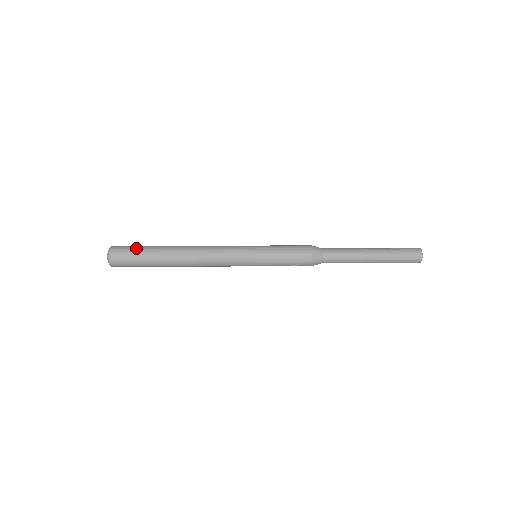
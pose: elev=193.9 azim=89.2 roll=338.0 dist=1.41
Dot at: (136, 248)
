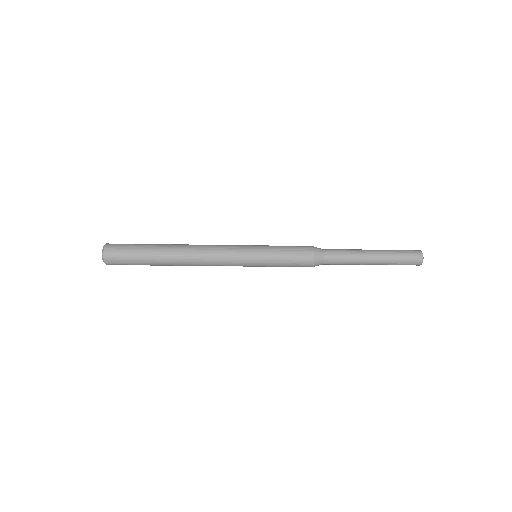
Dot at: (132, 245)
